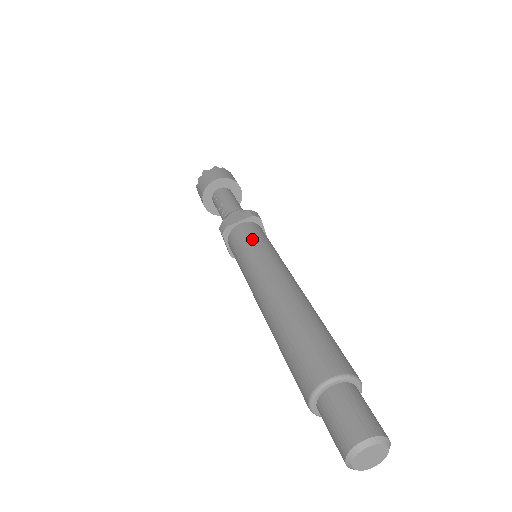
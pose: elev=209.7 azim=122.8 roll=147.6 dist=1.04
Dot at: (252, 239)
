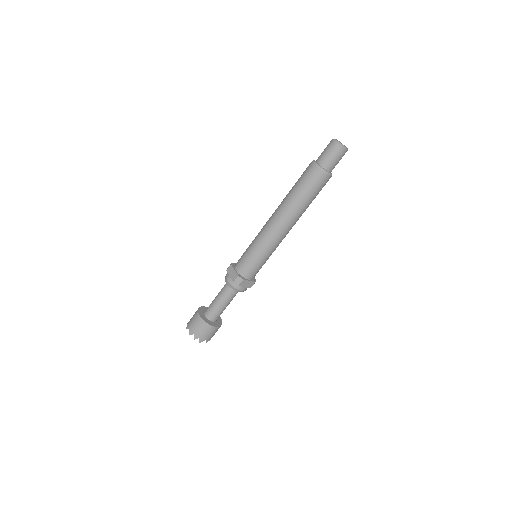
Dot at: occluded
